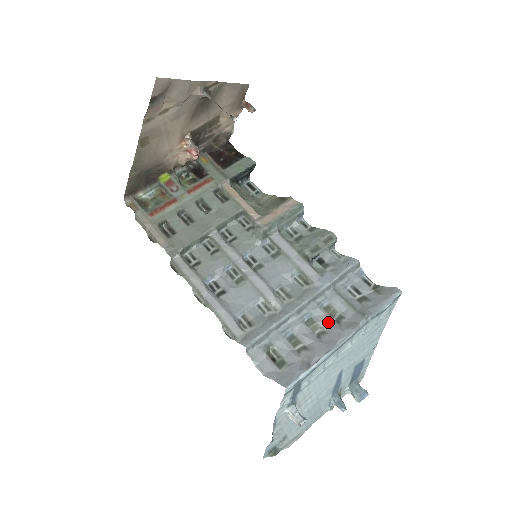
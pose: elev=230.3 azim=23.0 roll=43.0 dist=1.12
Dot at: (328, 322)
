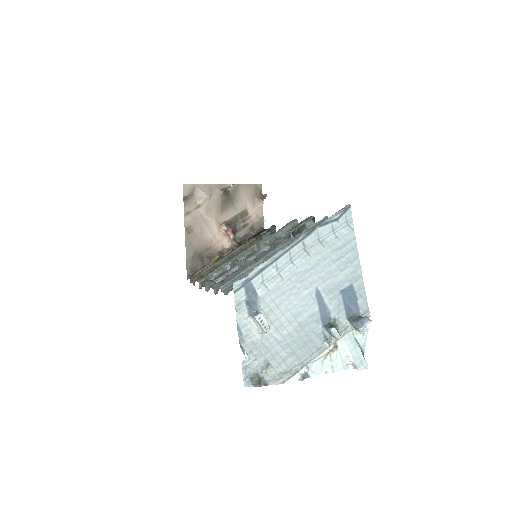
Dot at: occluded
